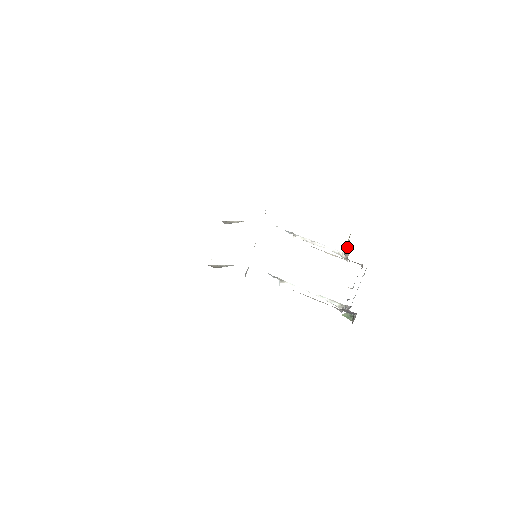
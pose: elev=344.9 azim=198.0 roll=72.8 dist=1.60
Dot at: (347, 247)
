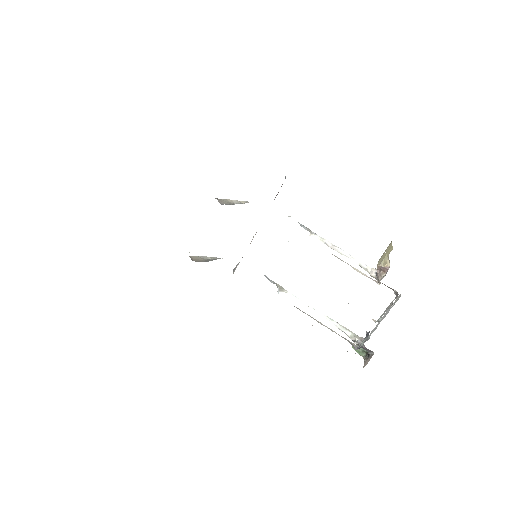
Dot at: (382, 264)
